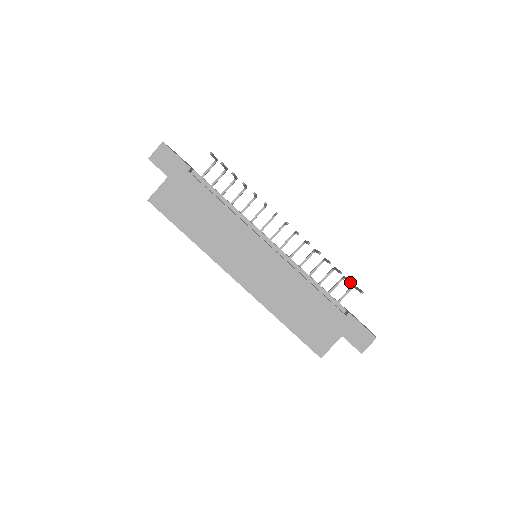
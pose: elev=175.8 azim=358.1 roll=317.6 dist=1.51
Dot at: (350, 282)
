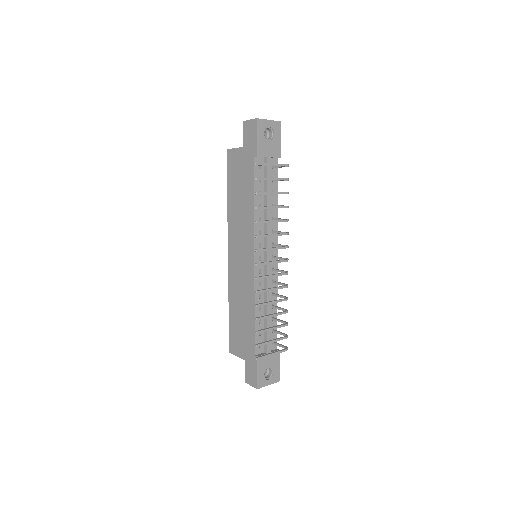
Dot at: (256, 344)
